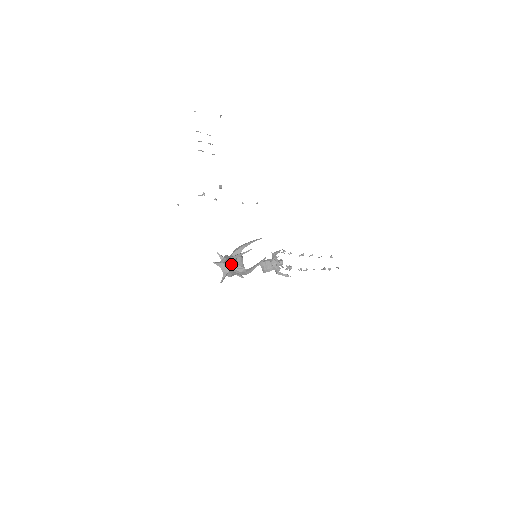
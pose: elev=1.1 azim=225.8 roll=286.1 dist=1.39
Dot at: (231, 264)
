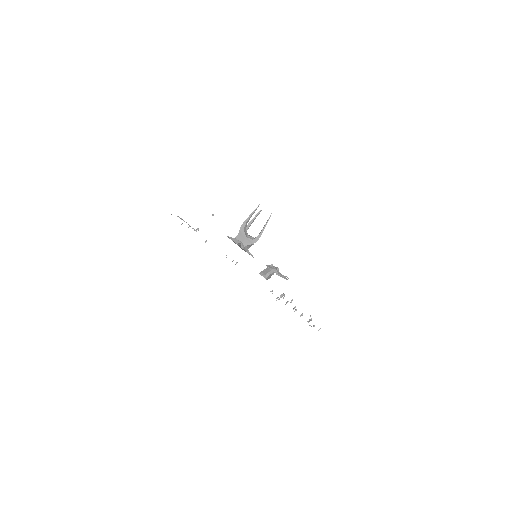
Dot at: (243, 233)
